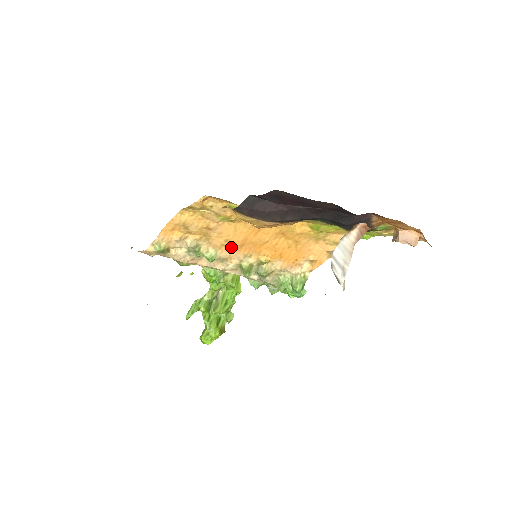
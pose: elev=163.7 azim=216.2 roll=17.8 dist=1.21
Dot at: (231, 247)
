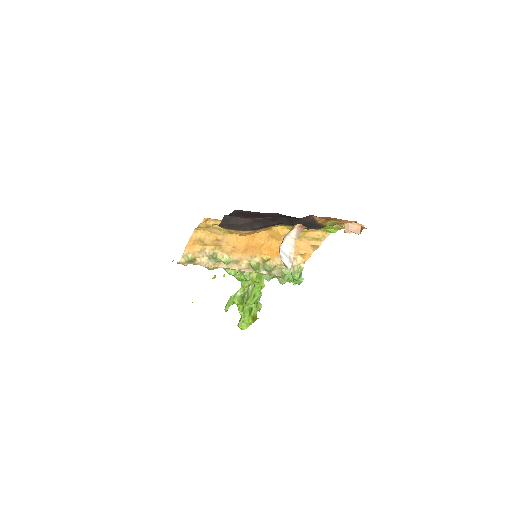
Dot at: (239, 252)
